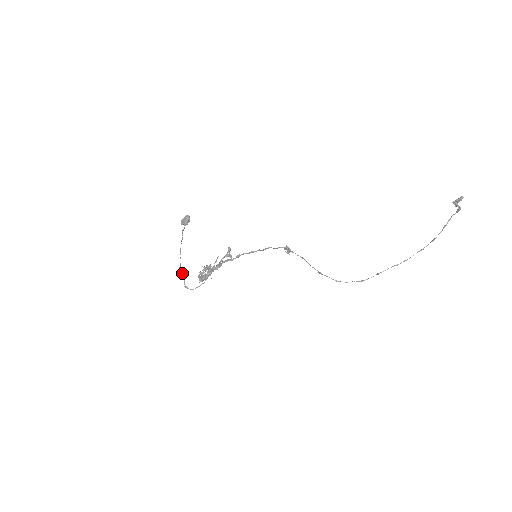
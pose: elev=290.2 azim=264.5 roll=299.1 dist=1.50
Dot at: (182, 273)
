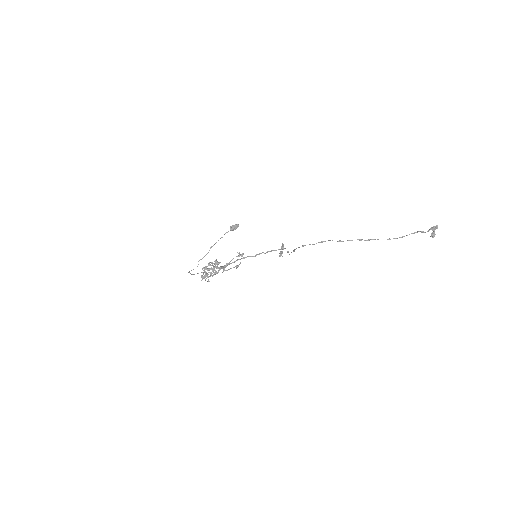
Dot at: occluded
